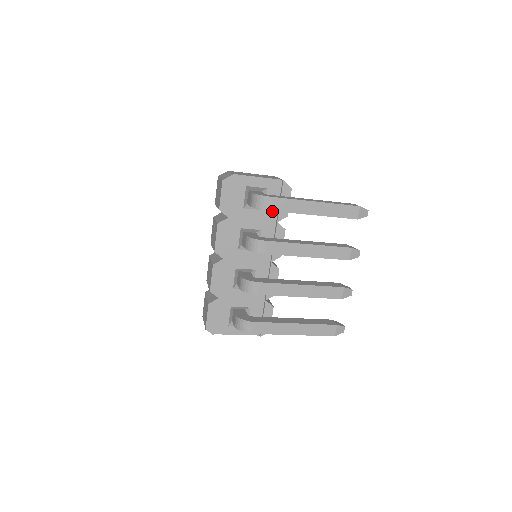
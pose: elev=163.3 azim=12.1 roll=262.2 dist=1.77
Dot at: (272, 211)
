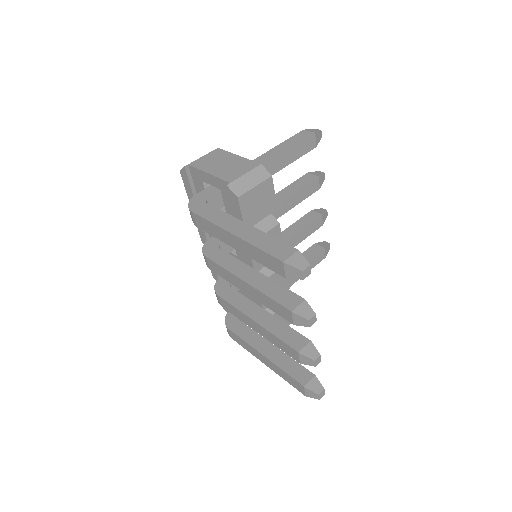
Dot at: occluded
